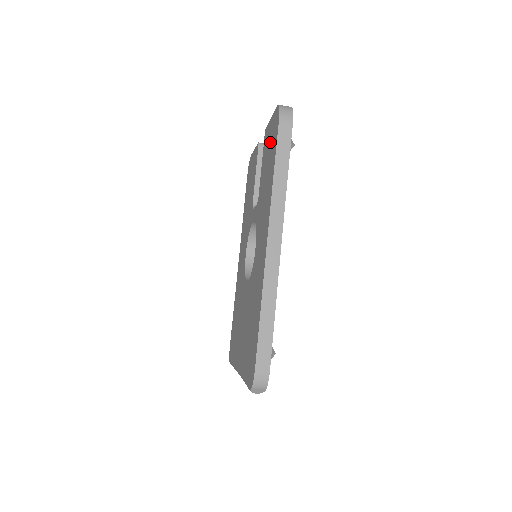
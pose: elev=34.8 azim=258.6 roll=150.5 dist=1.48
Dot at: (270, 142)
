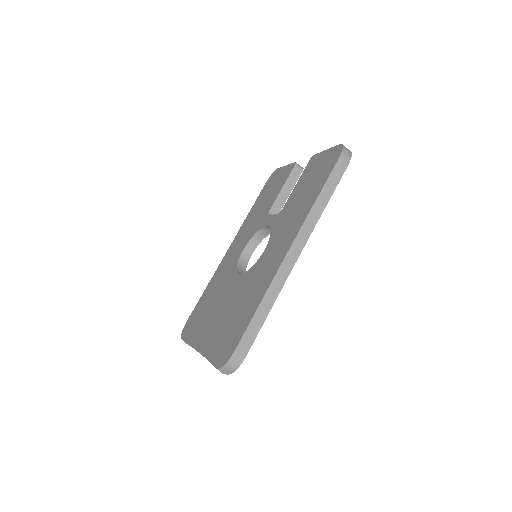
Dot at: (319, 169)
